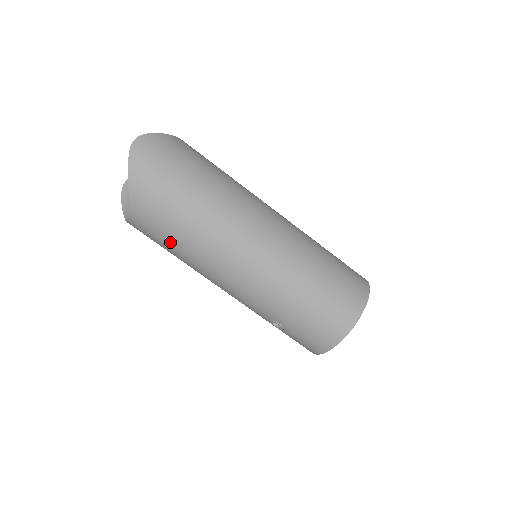
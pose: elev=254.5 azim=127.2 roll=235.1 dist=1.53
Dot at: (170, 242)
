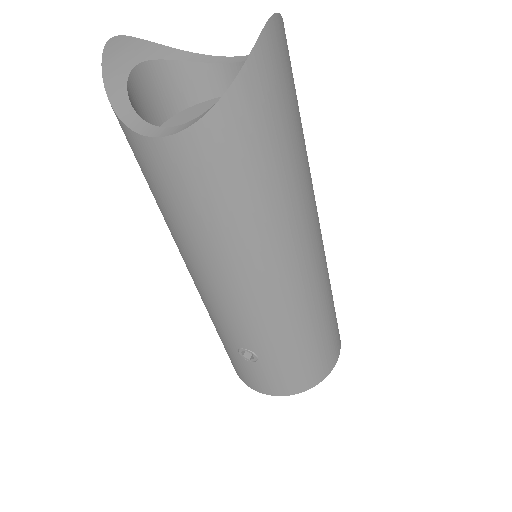
Dot at: (211, 210)
